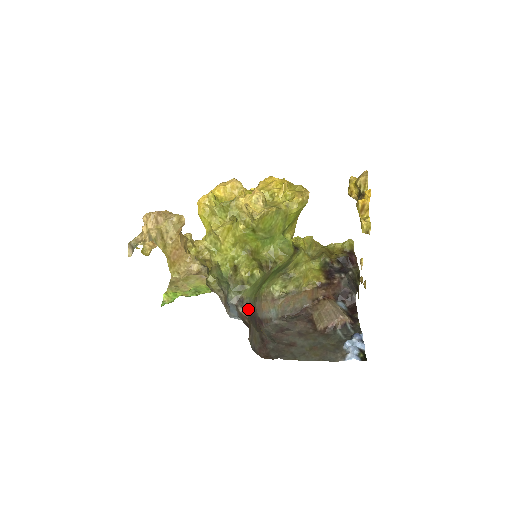
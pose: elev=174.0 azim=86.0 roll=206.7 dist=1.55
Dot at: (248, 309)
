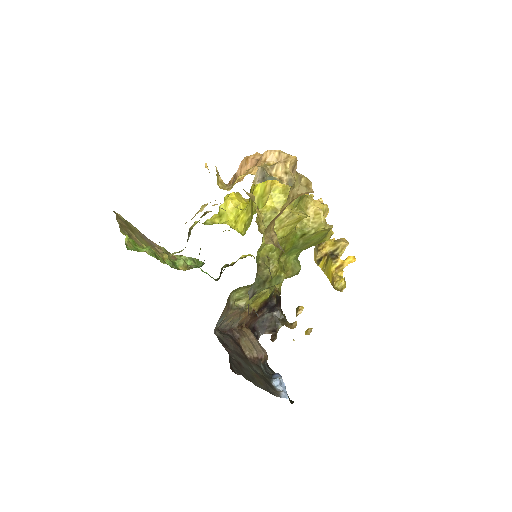
Dot at: occluded
